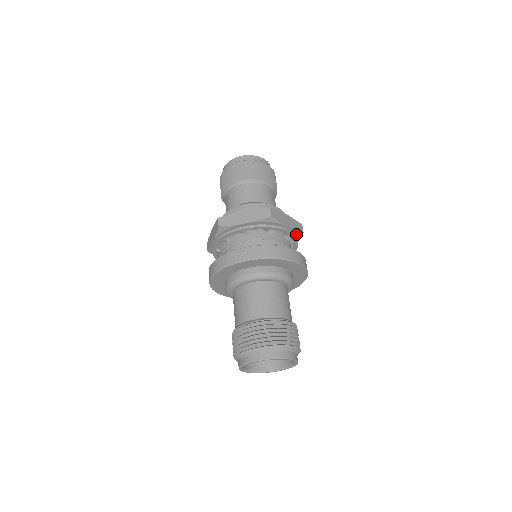
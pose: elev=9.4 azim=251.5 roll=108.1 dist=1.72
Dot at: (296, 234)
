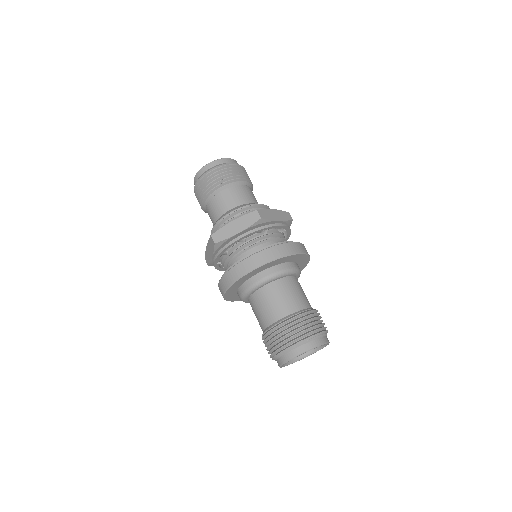
Dot at: (287, 223)
